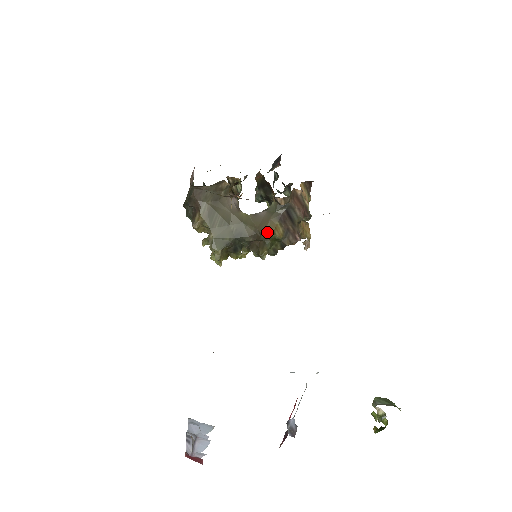
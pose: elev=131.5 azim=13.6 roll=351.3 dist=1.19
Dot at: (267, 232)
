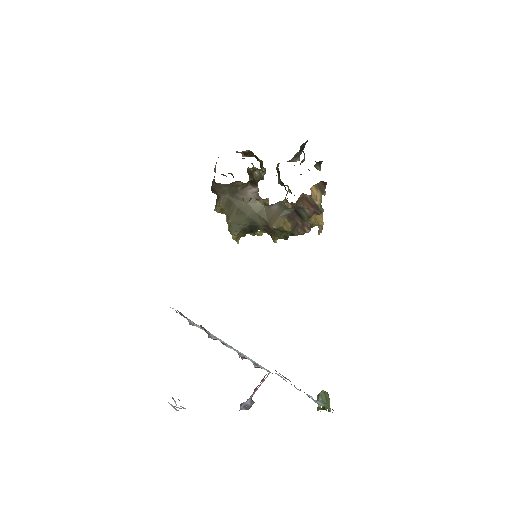
Dot at: (275, 227)
